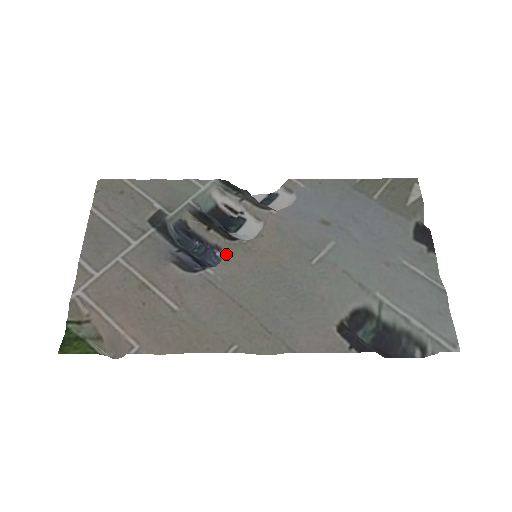
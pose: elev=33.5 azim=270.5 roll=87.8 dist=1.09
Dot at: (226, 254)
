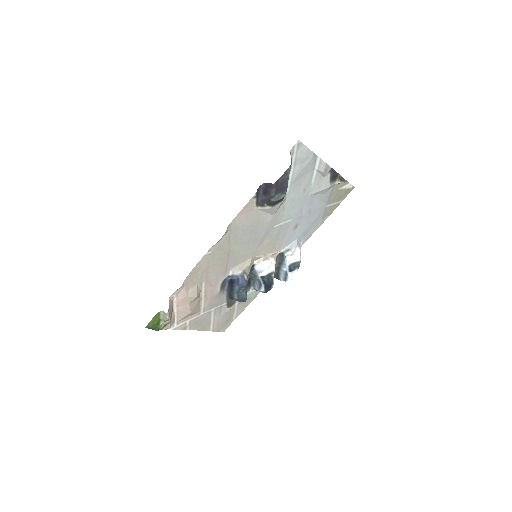
Dot at: (245, 270)
